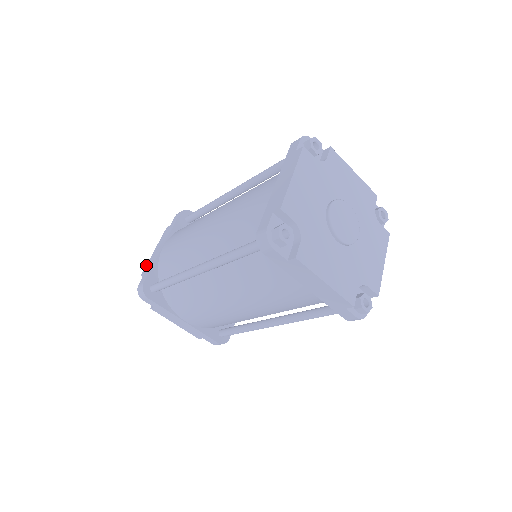
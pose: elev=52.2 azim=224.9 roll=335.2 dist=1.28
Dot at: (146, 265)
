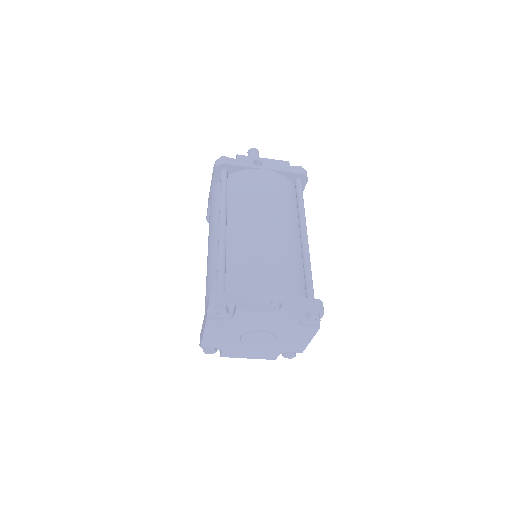
Dot at: occluded
